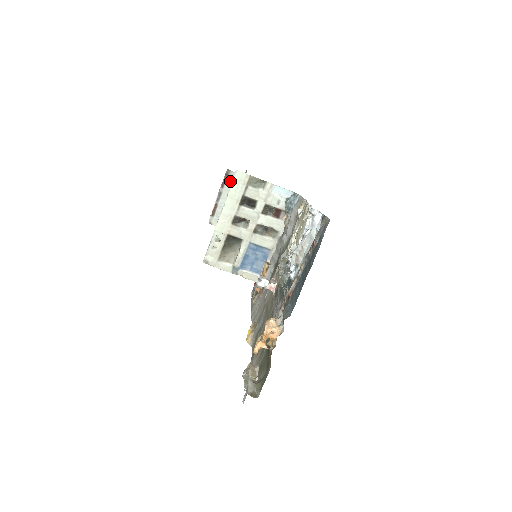
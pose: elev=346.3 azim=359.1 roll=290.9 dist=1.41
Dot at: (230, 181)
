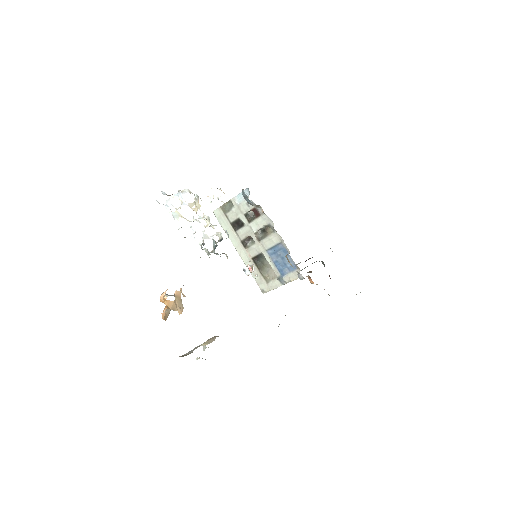
Dot at: occluded
